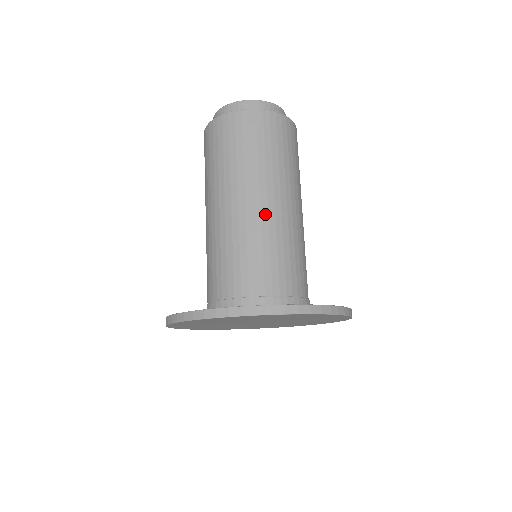
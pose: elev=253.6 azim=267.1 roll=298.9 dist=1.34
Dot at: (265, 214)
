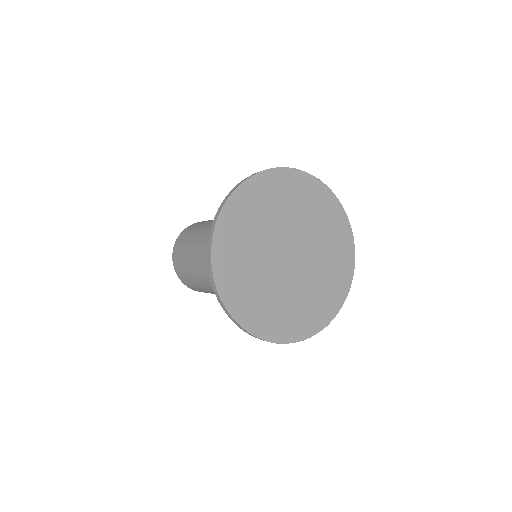
Dot at: occluded
